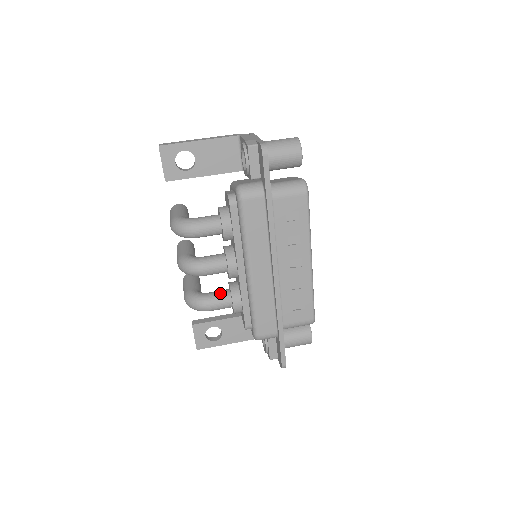
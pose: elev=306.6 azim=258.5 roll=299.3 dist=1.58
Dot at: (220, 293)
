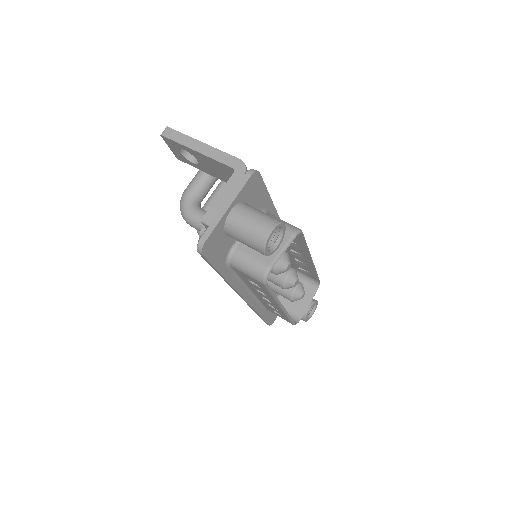
Dot at: occluded
